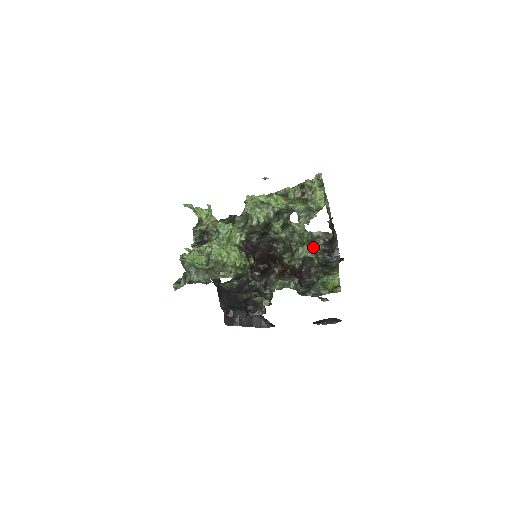
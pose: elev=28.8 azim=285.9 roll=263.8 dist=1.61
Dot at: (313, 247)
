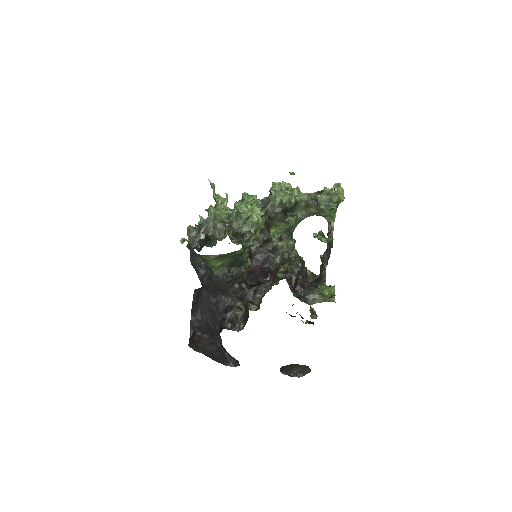
Dot at: occluded
